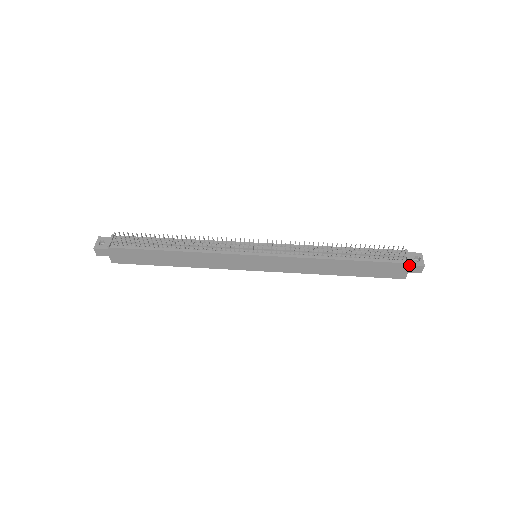
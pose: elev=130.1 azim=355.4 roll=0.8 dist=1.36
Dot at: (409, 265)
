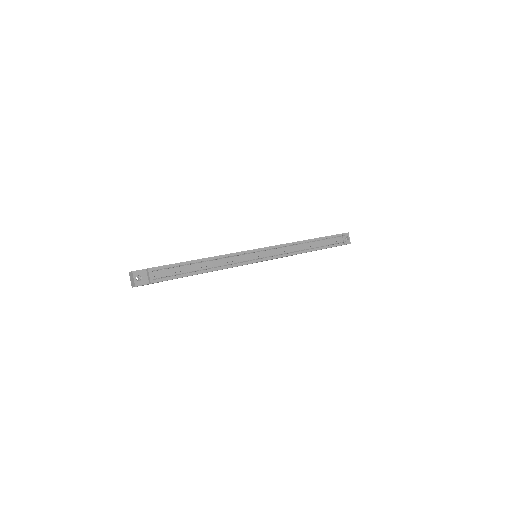
Dot at: occluded
